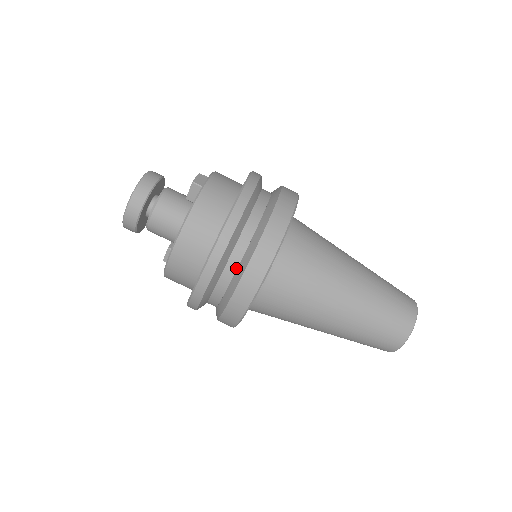
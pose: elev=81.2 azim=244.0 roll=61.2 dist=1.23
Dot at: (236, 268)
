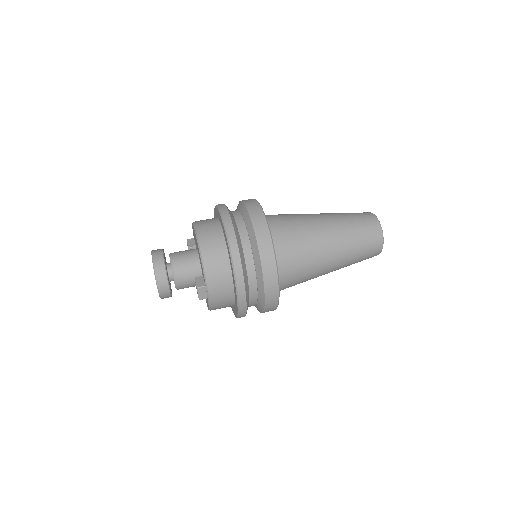
Dot at: (238, 211)
